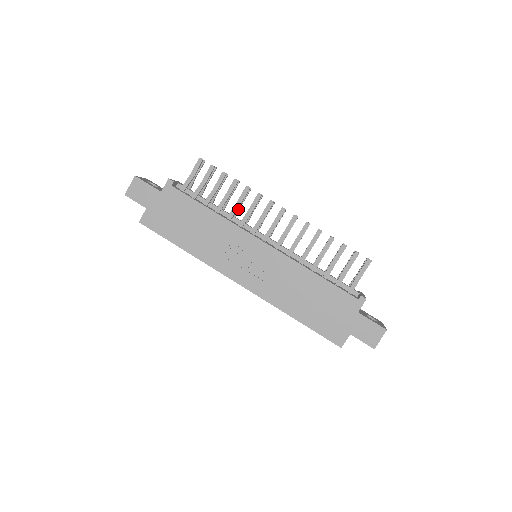
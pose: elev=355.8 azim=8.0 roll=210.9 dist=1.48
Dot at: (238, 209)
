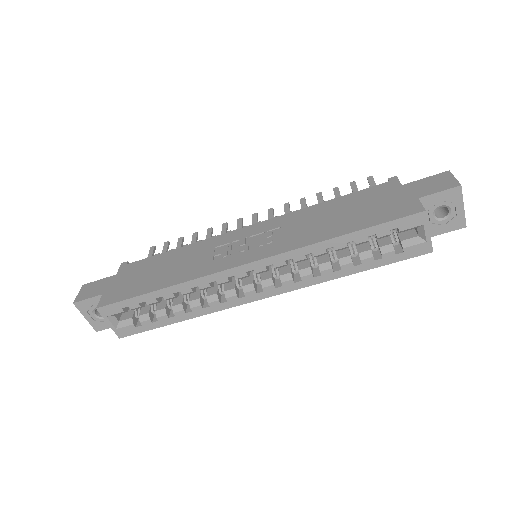
Dot at: occluded
